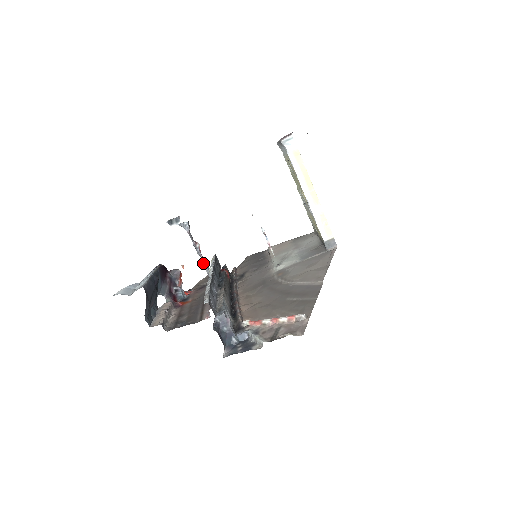
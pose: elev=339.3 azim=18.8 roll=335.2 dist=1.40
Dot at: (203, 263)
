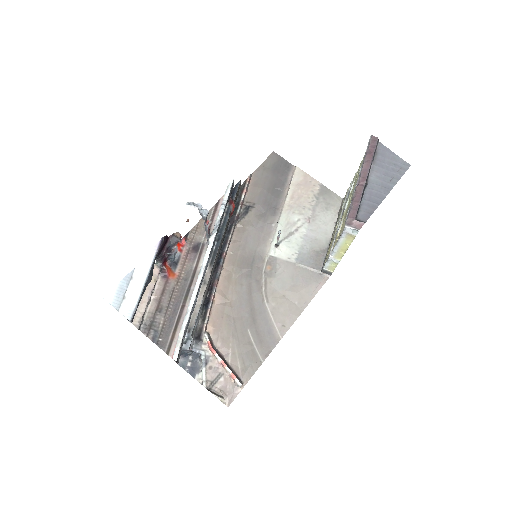
Dot at: (206, 234)
